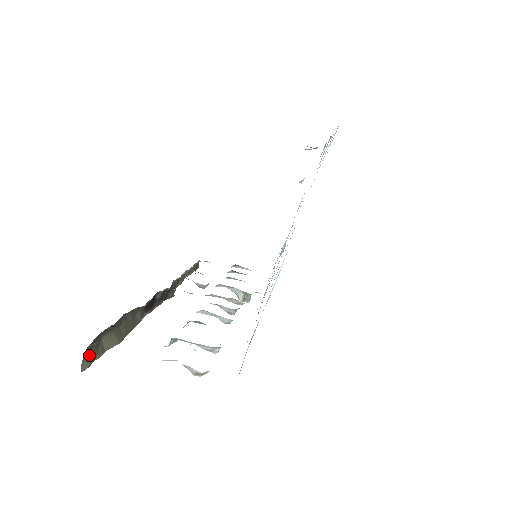
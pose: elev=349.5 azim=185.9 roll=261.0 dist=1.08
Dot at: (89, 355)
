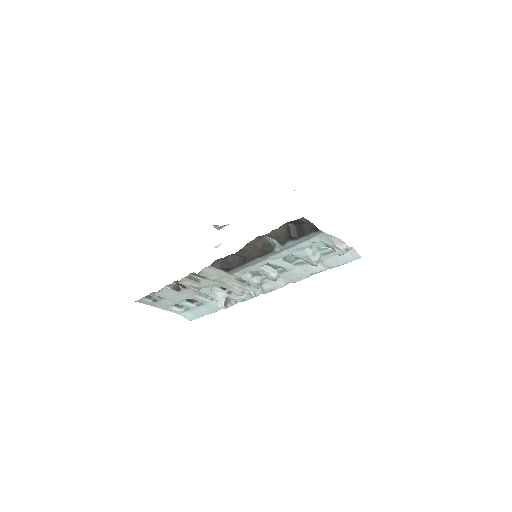
Dot at: occluded
